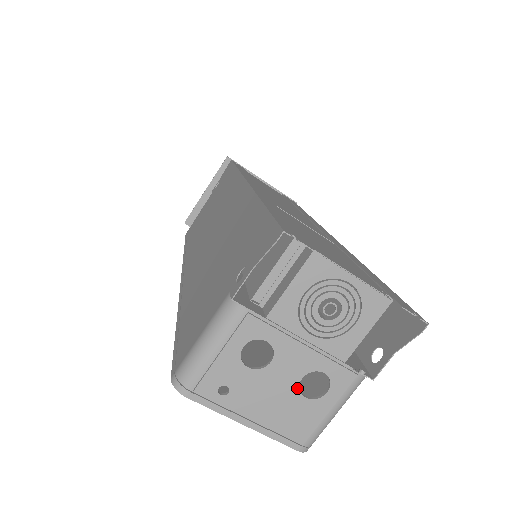
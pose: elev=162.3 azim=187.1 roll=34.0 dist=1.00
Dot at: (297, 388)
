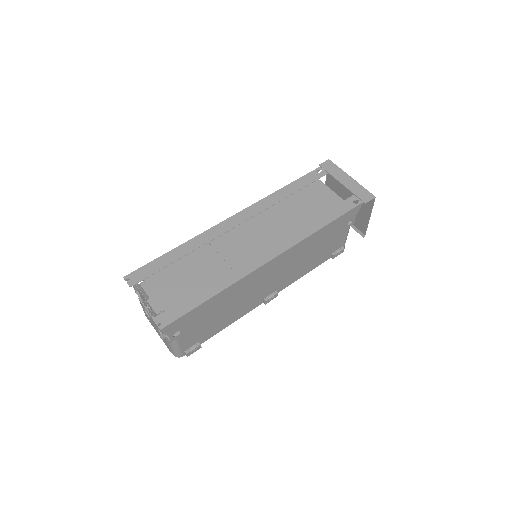
Dot at: (159, 331)
